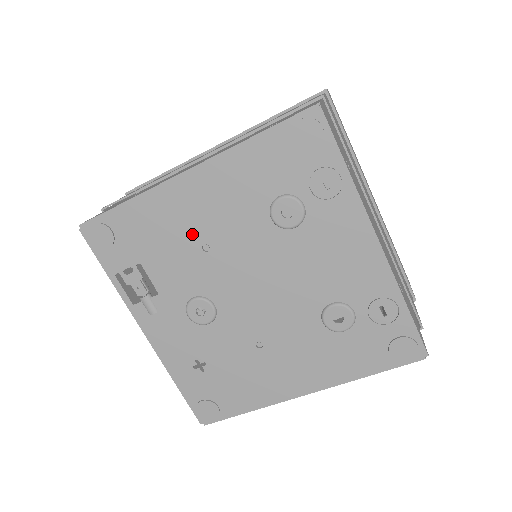
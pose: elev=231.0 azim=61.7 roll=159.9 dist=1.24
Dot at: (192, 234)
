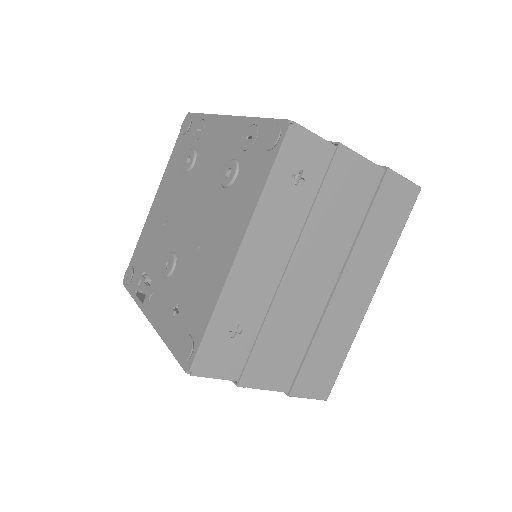
Dot at: (160, 225)
